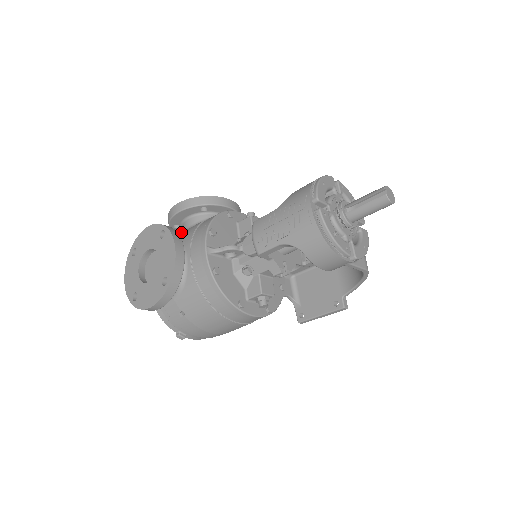
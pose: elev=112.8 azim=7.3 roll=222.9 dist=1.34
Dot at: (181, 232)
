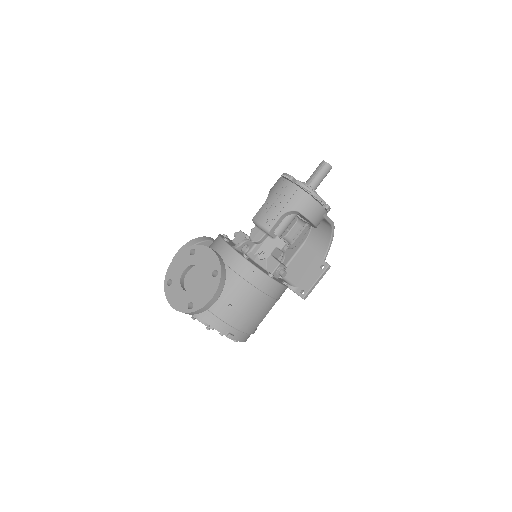
Dot at: occluded
